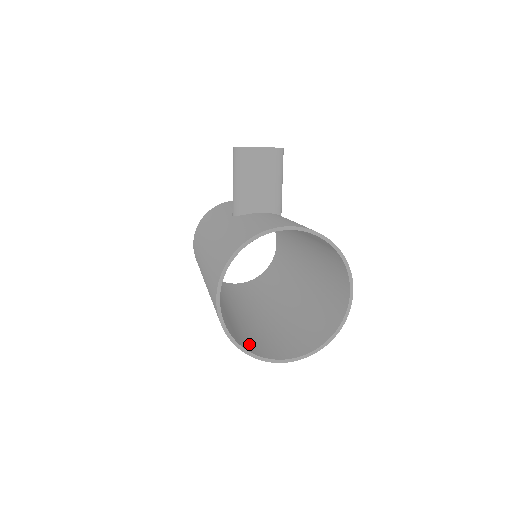
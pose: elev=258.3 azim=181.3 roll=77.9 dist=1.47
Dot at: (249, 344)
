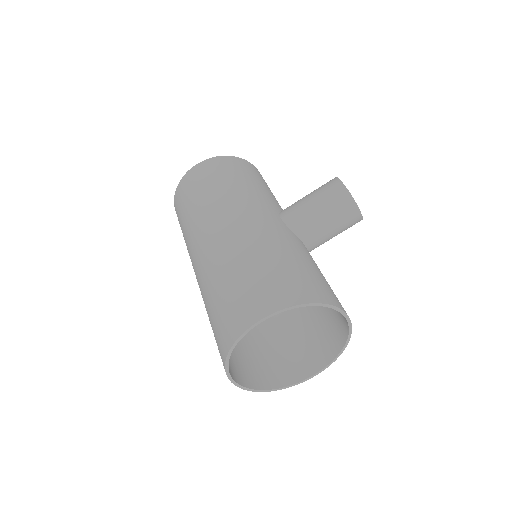
Dot at: occluded
